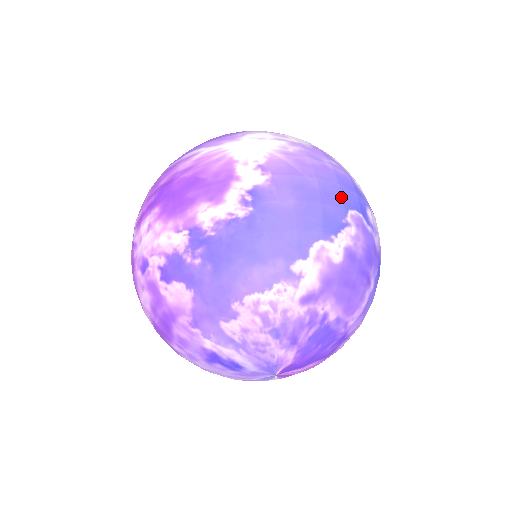
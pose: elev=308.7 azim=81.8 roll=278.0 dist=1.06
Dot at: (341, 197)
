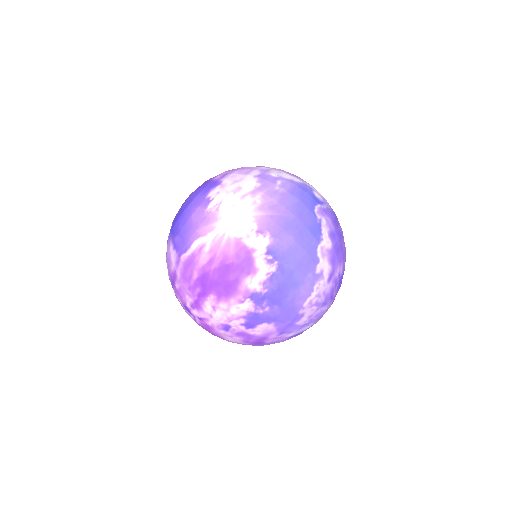
Dot at: (306, 208)
